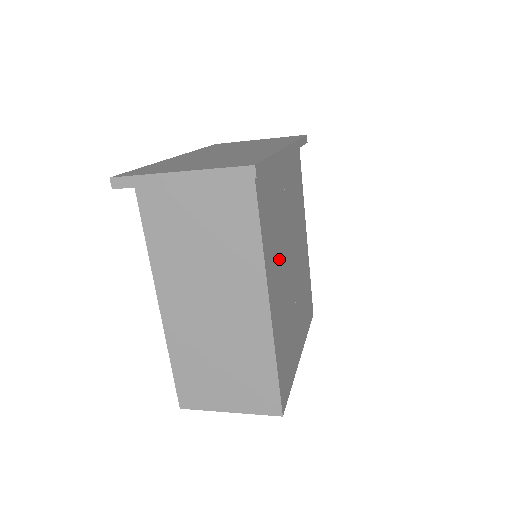
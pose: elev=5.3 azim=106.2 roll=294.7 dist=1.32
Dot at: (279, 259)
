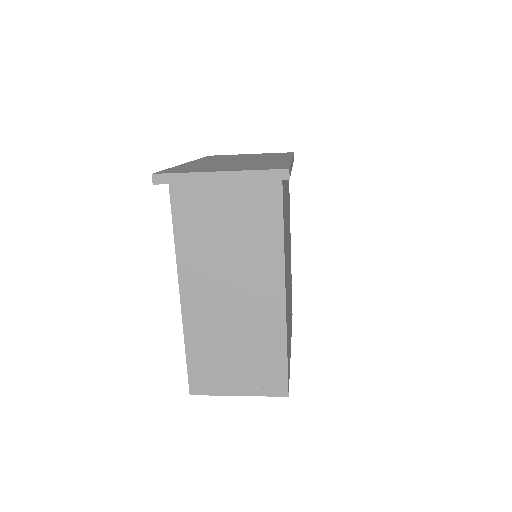
Dot at: (286, 256)
